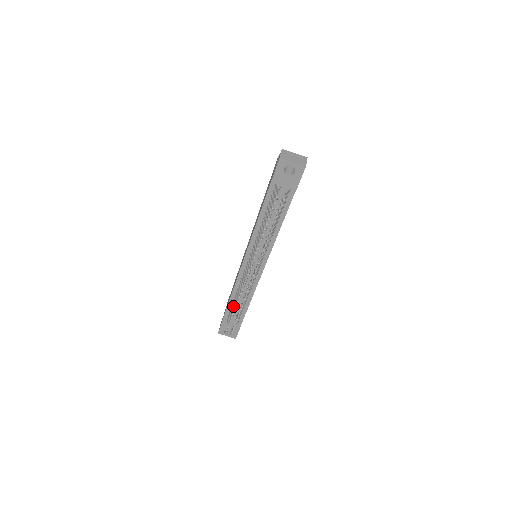
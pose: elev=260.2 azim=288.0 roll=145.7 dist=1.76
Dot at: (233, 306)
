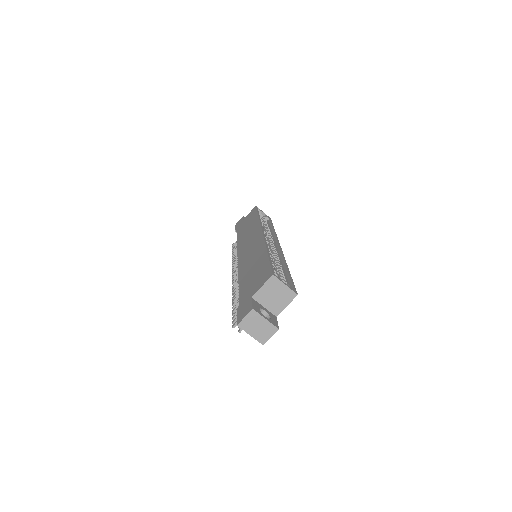
Dot at: occluded
